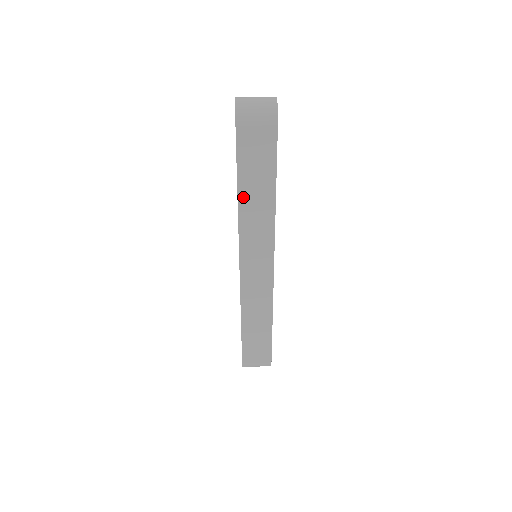
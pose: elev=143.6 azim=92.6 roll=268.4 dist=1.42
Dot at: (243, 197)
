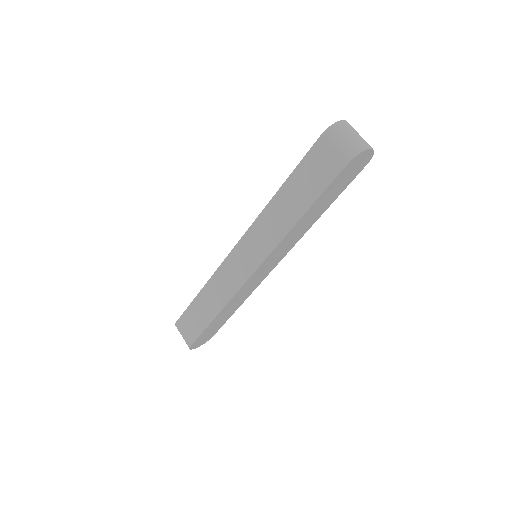
Dot at: (281, 195)
